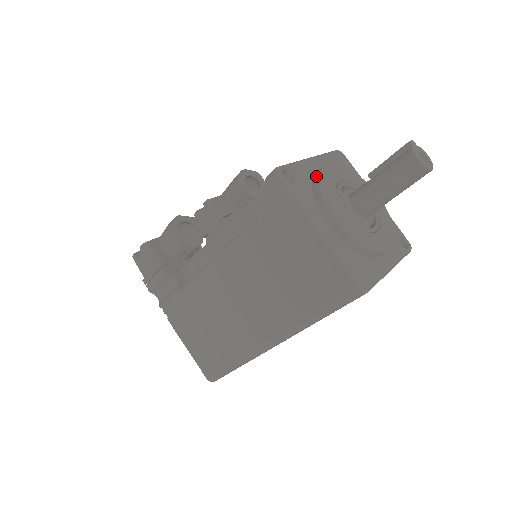
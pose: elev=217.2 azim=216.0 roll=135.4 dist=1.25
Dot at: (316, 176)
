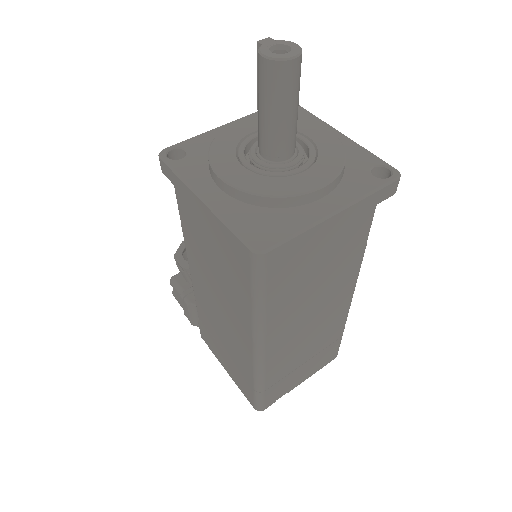
Dot at: occluded
